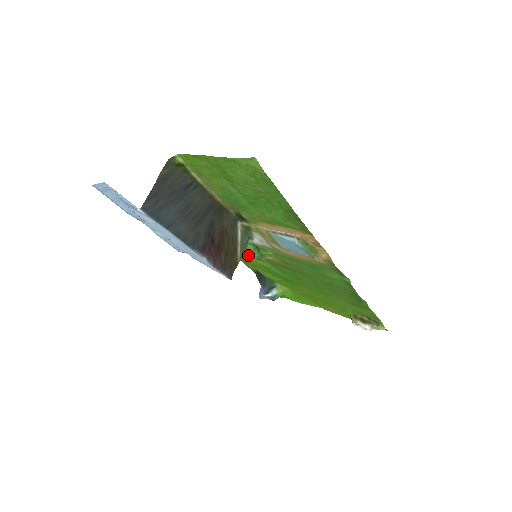
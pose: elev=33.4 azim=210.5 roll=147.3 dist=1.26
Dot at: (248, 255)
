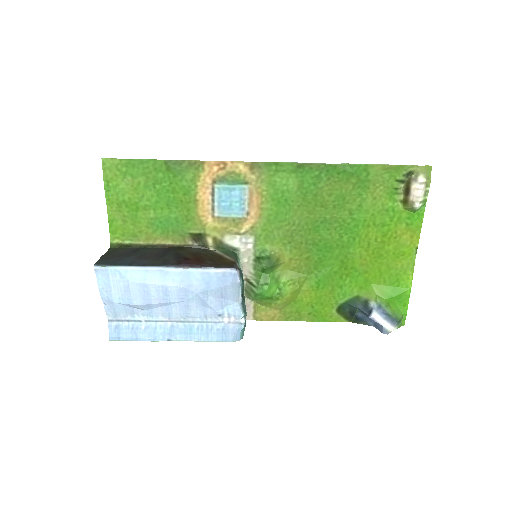
Dot at: (275, 281)
